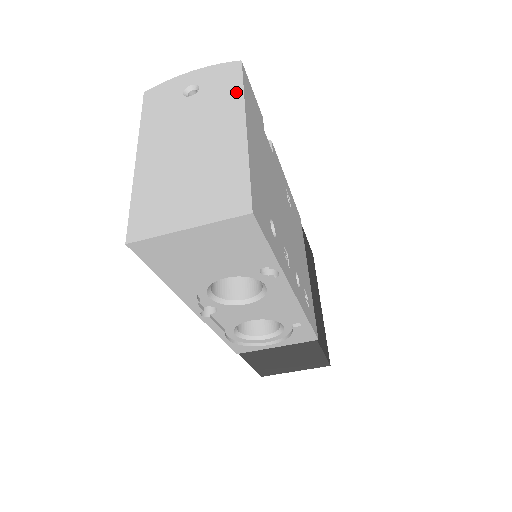
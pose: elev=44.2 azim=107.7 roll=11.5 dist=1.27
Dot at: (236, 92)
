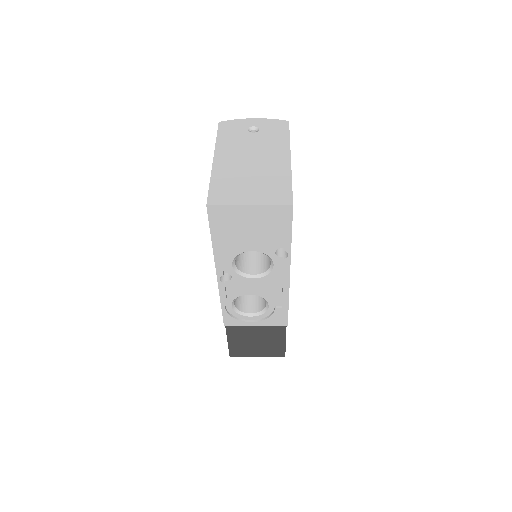
Dot at: (285, 138)
